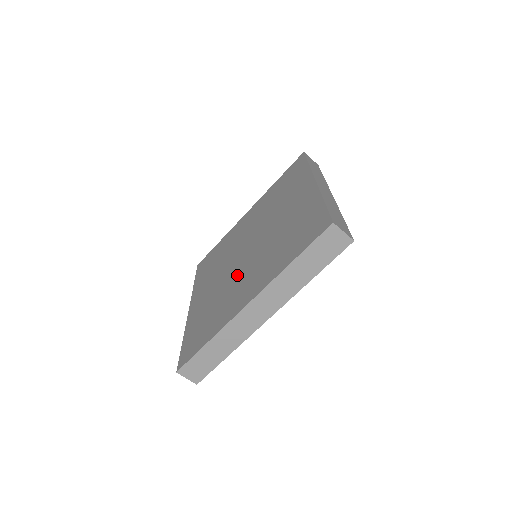
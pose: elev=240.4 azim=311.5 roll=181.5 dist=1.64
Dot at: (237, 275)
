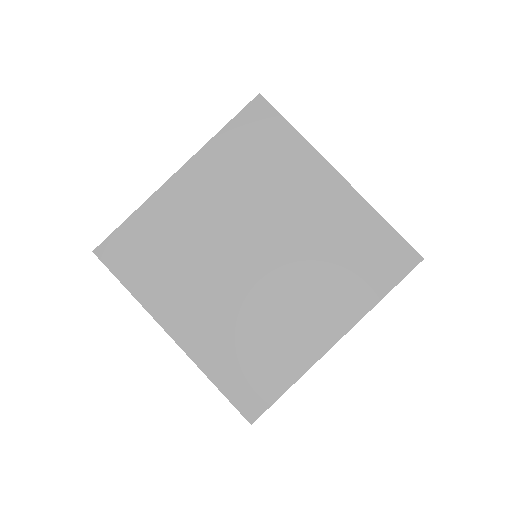
Dot at: (214, 270)
